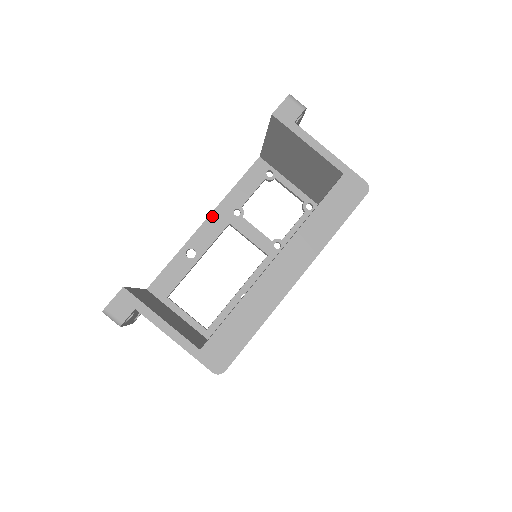
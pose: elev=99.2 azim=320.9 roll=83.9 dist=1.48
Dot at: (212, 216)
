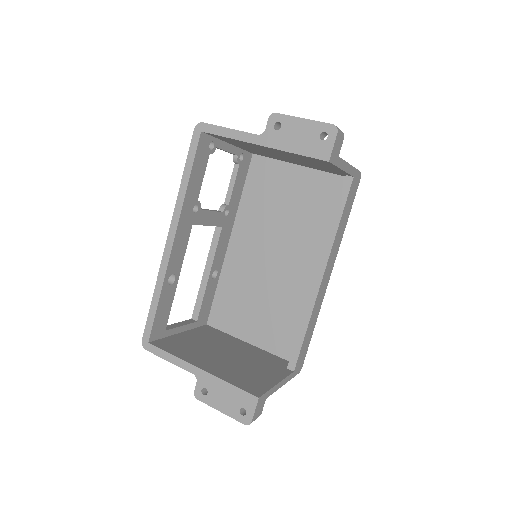
Dot at: (178, 230)
